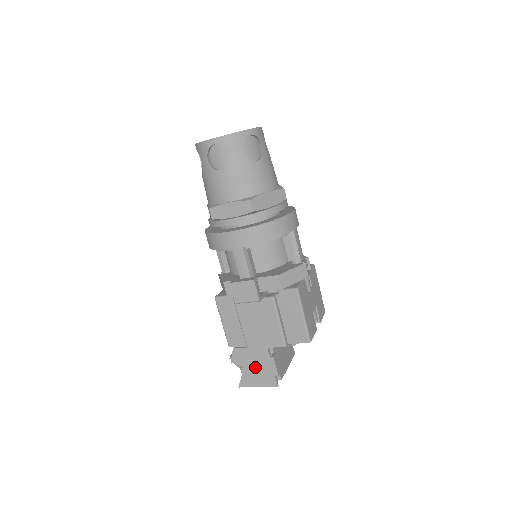
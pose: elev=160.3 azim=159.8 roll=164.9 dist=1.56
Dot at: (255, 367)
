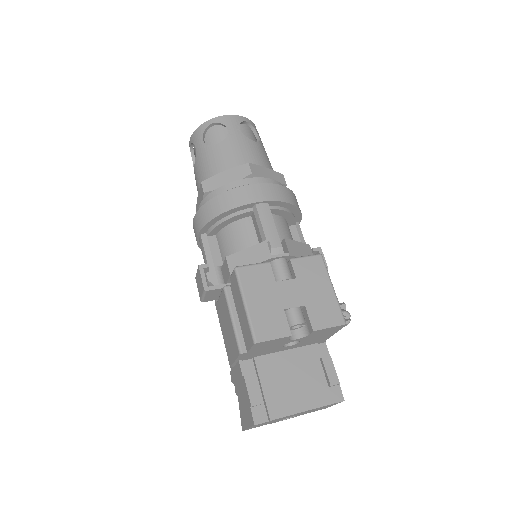
Dot at: (241, 396)
